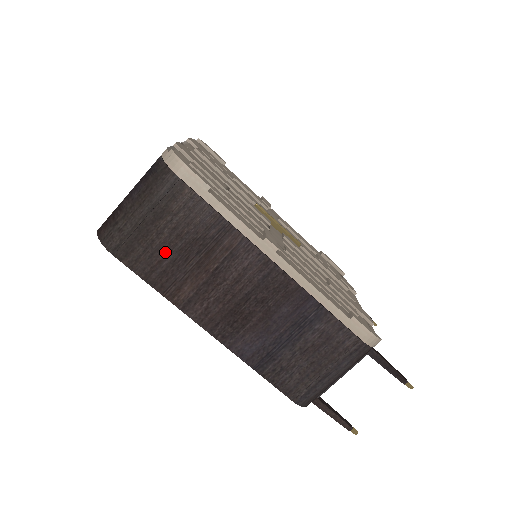
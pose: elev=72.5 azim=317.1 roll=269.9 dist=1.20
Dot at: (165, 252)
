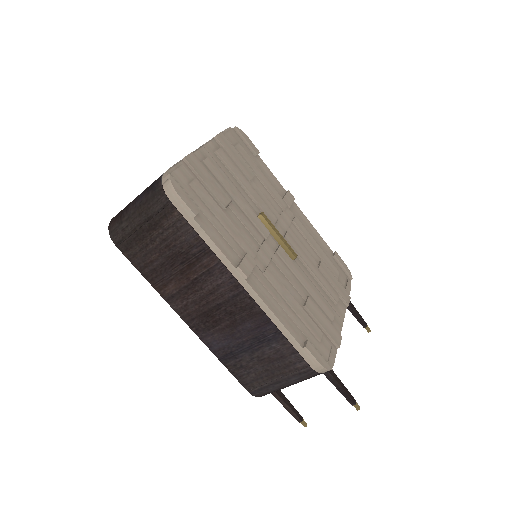
Dot at: (156, 255)
